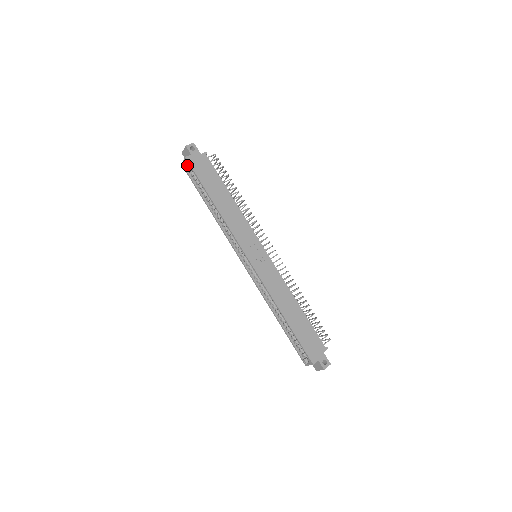
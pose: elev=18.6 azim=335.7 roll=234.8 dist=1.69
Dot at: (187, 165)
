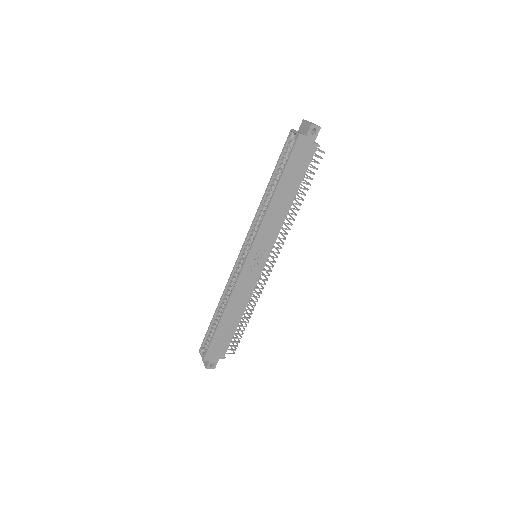
Dot at: (294, 137)
